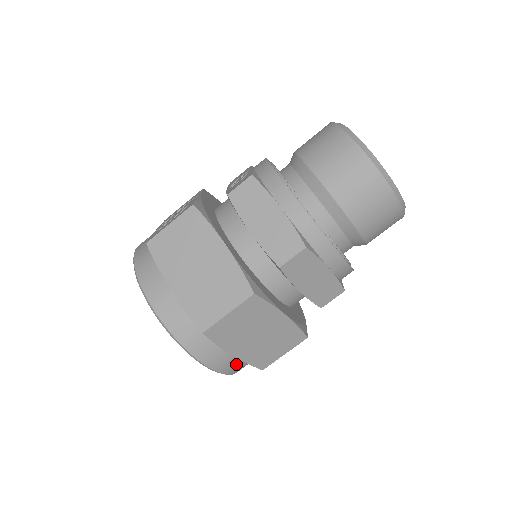
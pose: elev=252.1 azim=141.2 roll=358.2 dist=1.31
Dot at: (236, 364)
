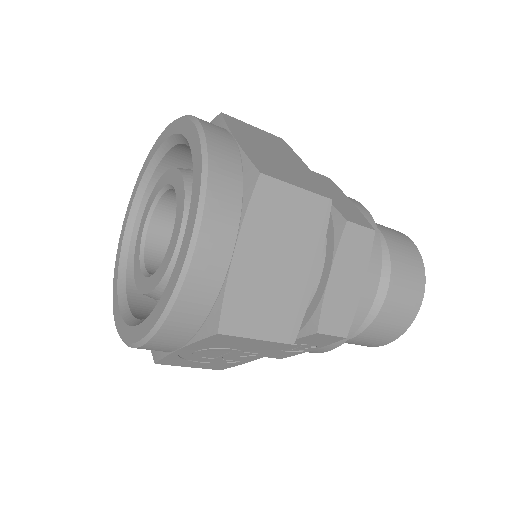
Dot at: (212, 279)
